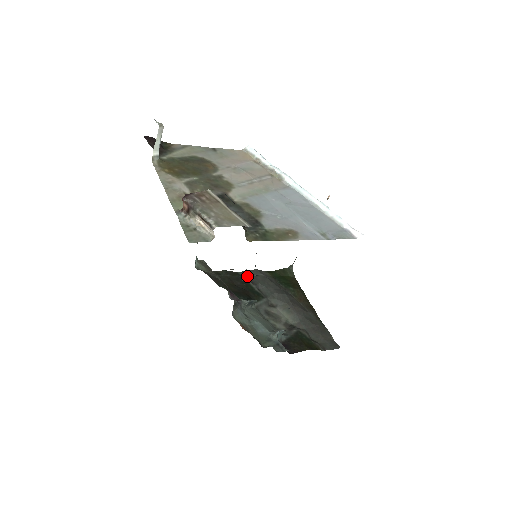
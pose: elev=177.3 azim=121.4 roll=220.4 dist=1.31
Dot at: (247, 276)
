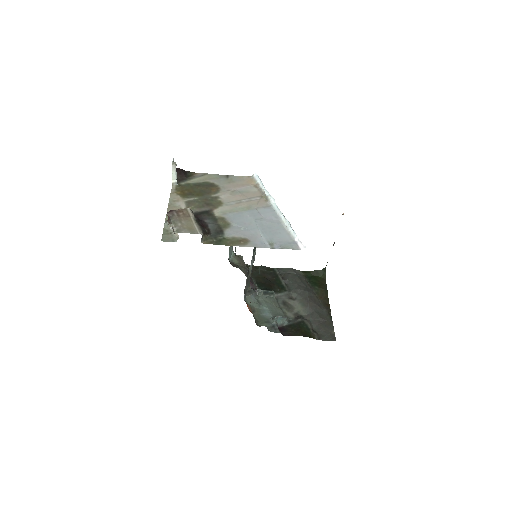
Dot at: (281, 272)
